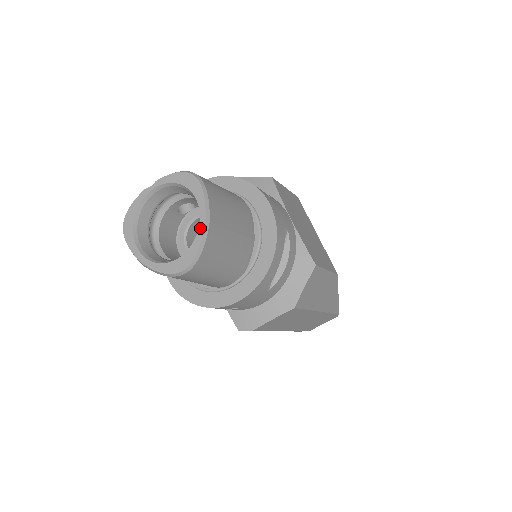
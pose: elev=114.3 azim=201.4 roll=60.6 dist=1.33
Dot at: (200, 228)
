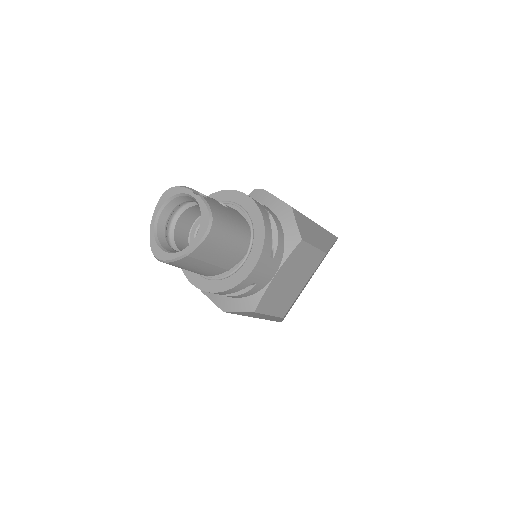
Dot at: (180, 252)
